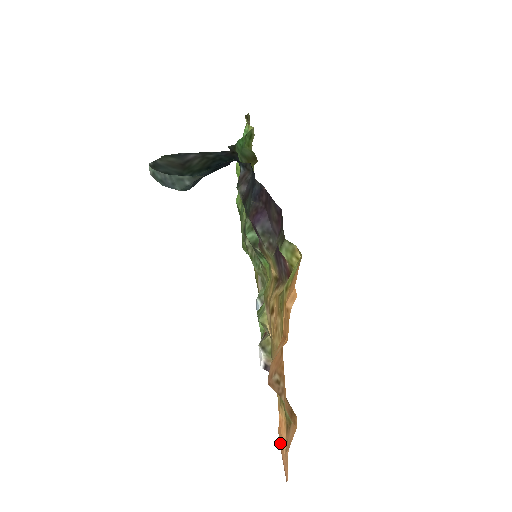
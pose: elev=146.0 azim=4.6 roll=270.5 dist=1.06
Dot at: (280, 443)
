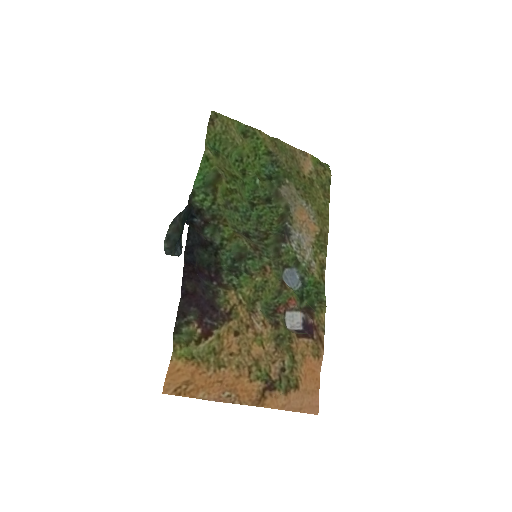
Dot at: (317, 384)
